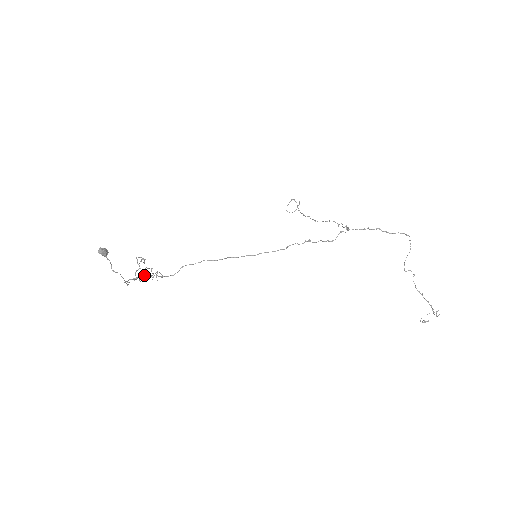
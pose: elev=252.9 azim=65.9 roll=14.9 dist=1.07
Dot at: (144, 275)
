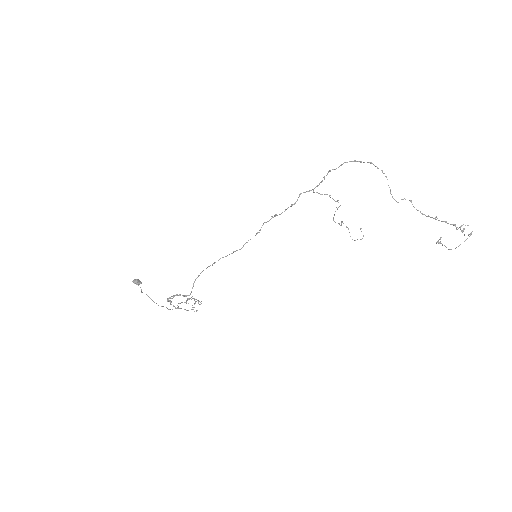
Dot at: (173, 297)
